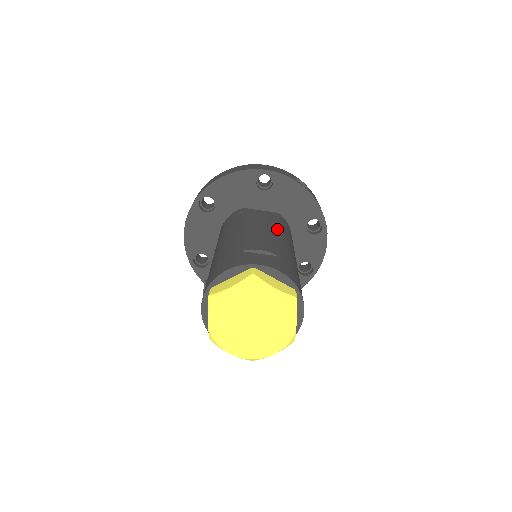
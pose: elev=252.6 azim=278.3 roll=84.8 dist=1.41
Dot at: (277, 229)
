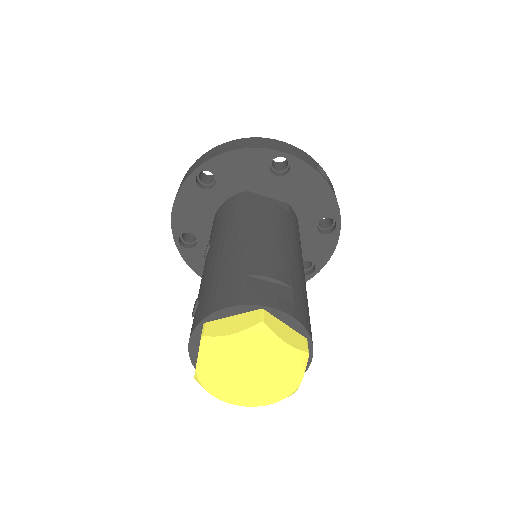
Dot at: (288, 235)
